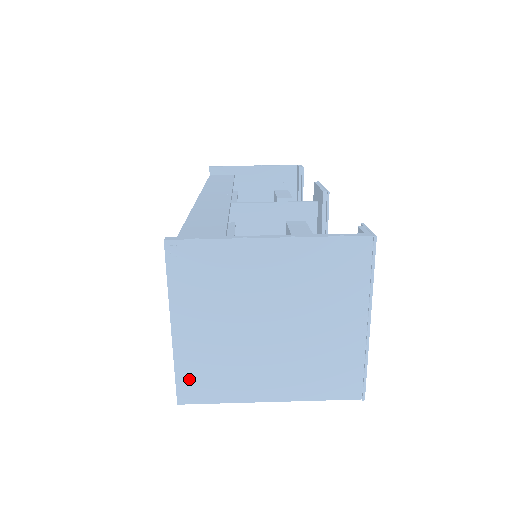
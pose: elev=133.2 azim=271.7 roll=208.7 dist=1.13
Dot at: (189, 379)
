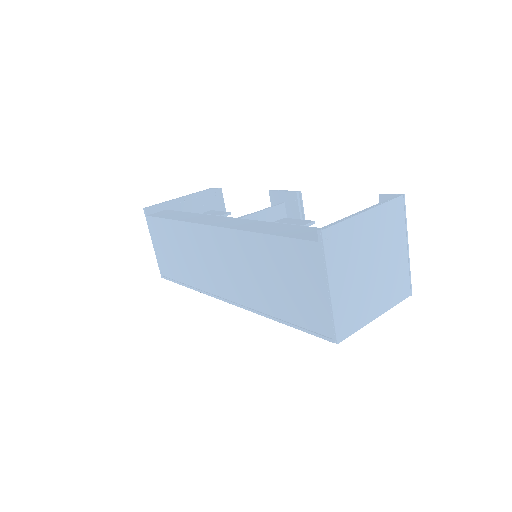
Dot at: (341, 322)
